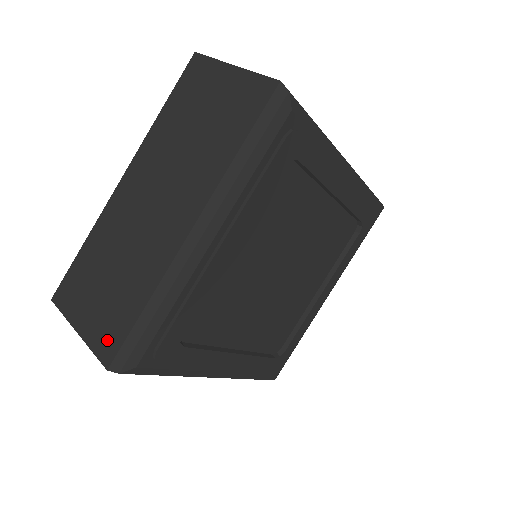
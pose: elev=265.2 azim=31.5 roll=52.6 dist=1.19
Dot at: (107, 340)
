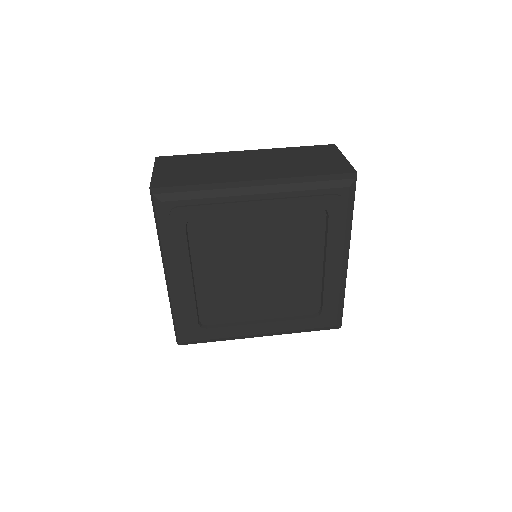
Dot at: (164, 181)
